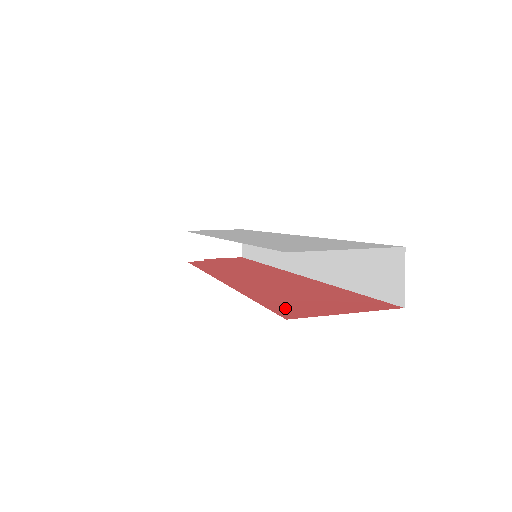
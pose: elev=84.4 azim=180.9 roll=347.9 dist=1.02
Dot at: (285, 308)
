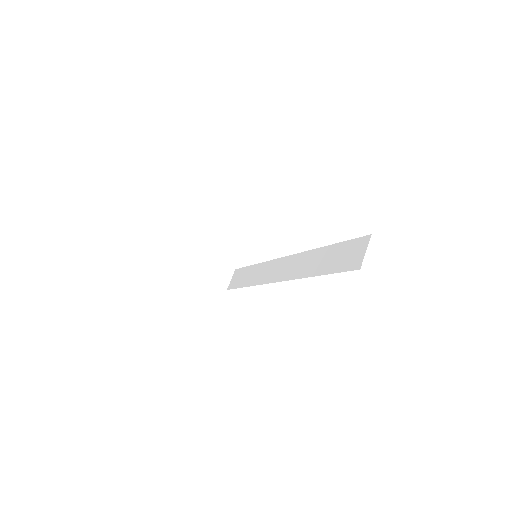
Dot at: occluded
